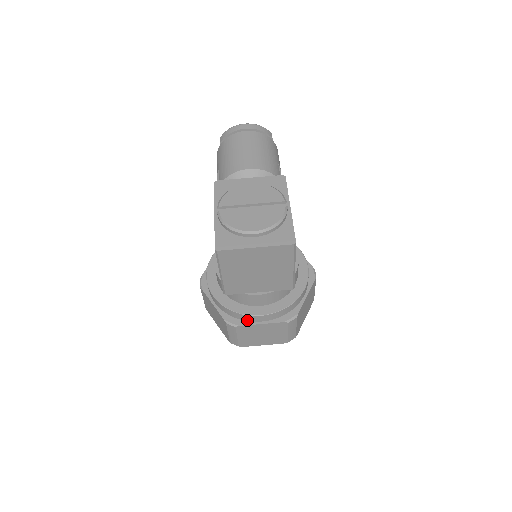
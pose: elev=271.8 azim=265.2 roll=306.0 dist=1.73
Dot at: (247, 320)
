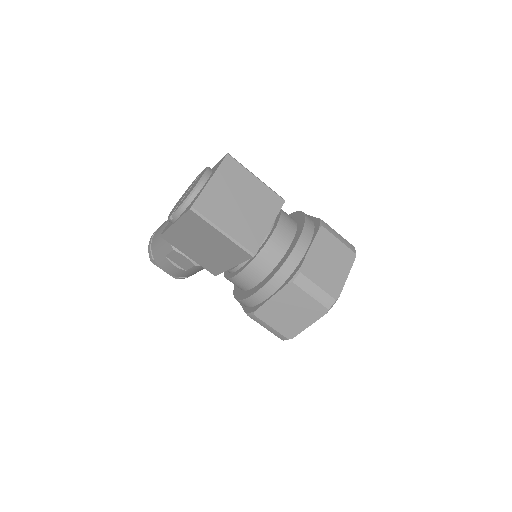
Dot at: (299, 260)
